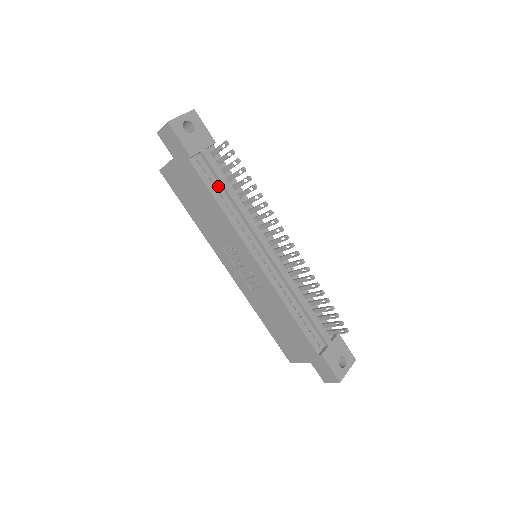
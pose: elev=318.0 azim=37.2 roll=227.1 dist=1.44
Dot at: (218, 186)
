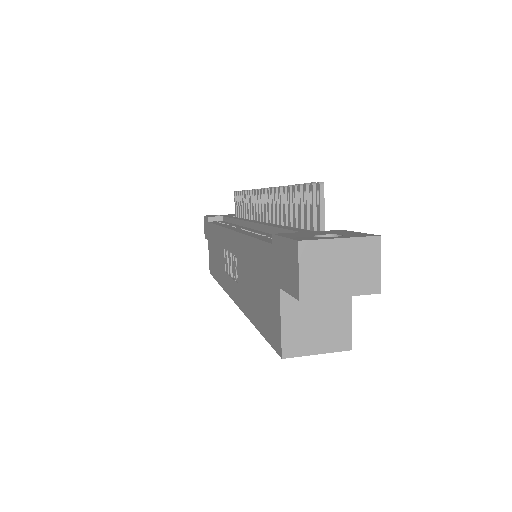
Dot at: occluded
